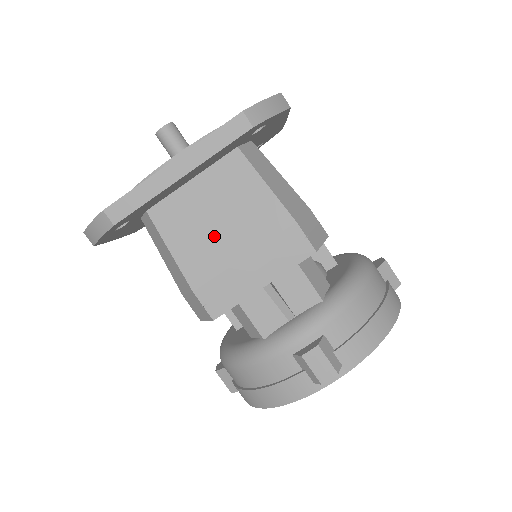
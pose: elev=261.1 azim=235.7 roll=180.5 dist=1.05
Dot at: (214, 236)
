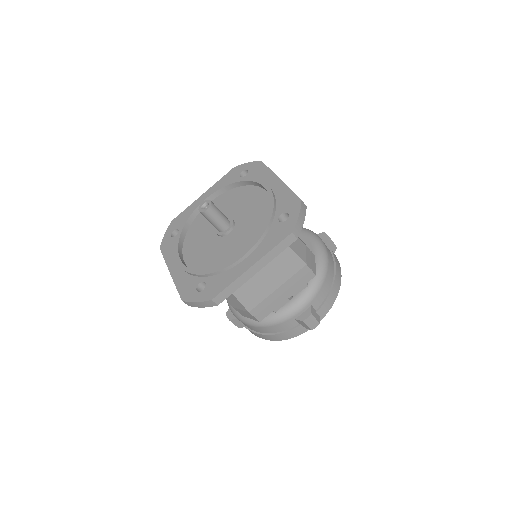
Dot at: (260, 282)
